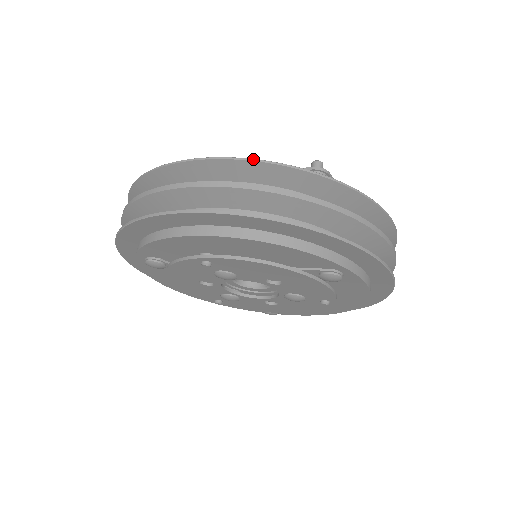
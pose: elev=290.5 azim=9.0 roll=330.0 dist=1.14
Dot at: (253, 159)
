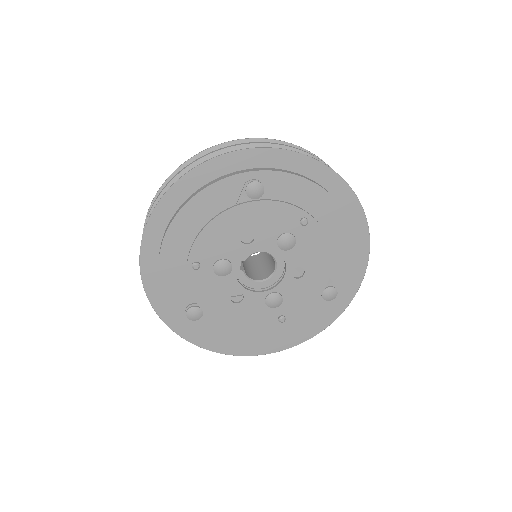
Dot at: (159, 189)
